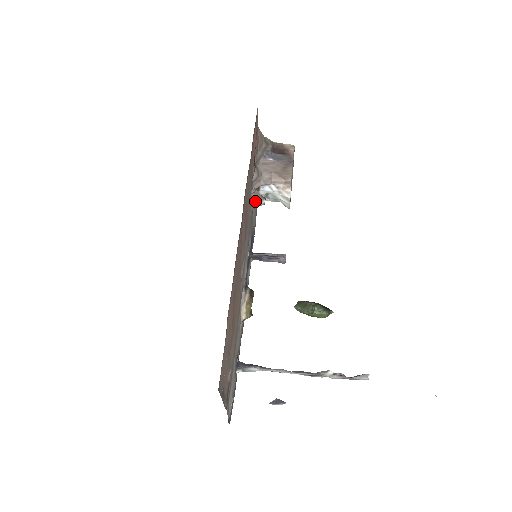
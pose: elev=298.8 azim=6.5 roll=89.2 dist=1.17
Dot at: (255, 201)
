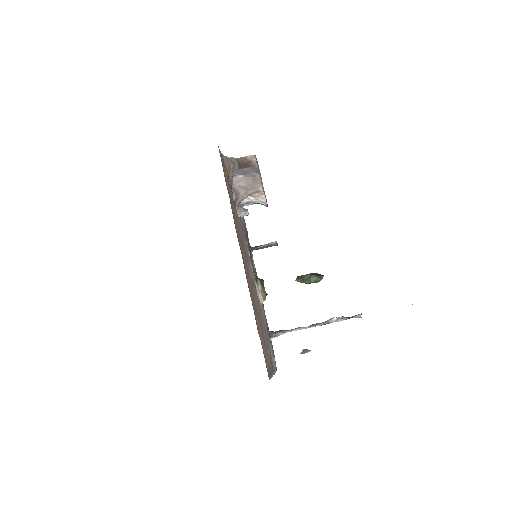
Dot at: (241, 216)
